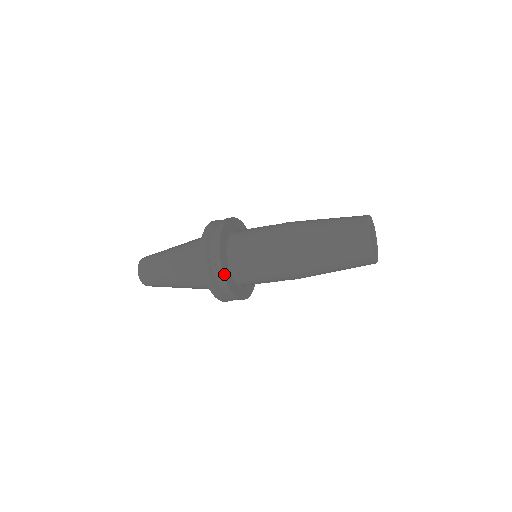
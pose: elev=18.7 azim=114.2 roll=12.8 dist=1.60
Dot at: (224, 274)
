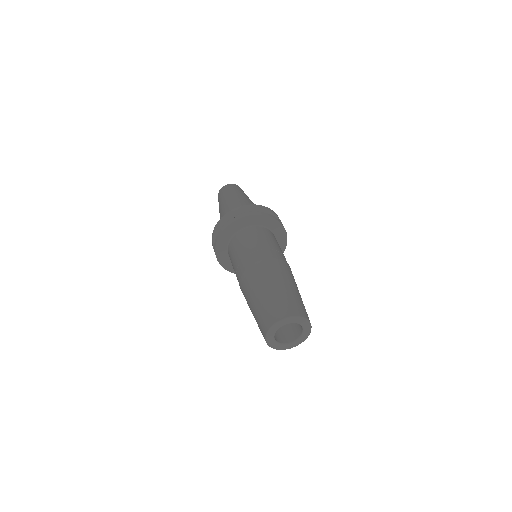
Dot at: (218, 242)
